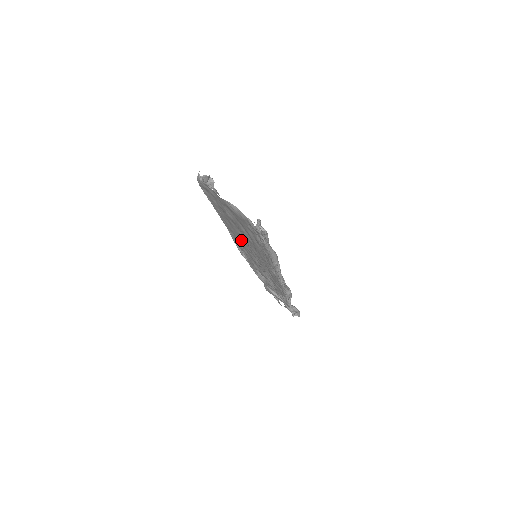
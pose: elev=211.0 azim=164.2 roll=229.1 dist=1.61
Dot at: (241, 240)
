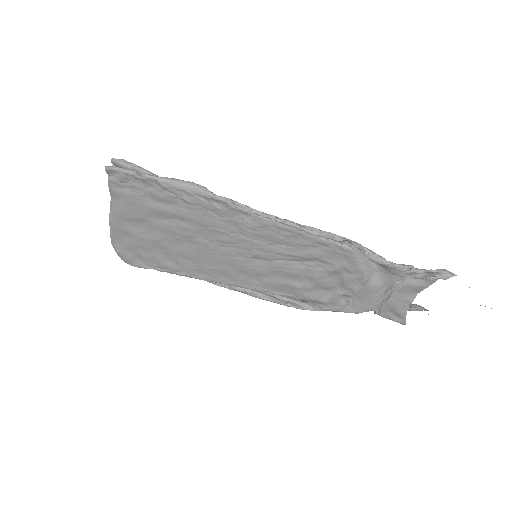
Dot at: (223, 262)
